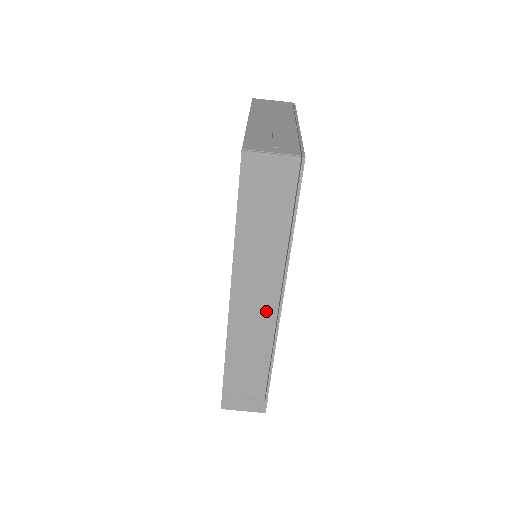
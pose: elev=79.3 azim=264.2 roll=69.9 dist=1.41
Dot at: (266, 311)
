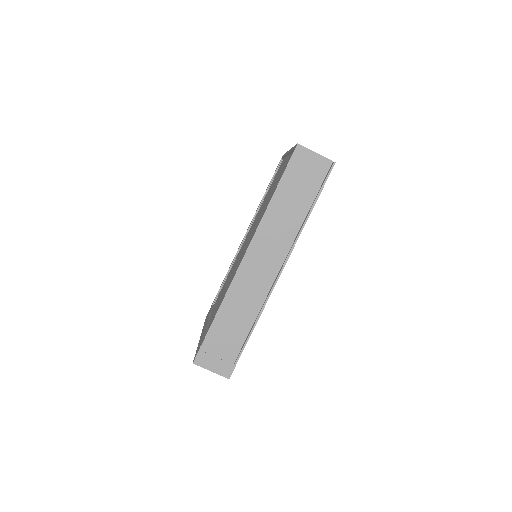
Dot at: (268, 274)
